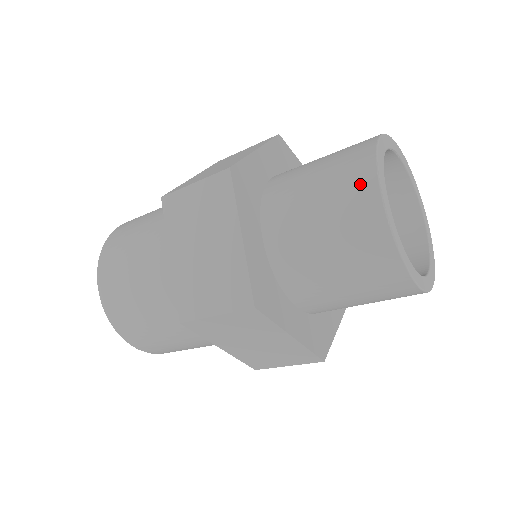
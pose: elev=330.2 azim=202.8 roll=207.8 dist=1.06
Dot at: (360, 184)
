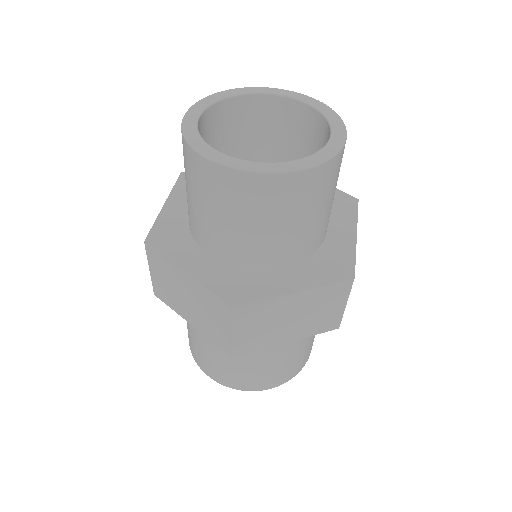
Dot at: occluded
